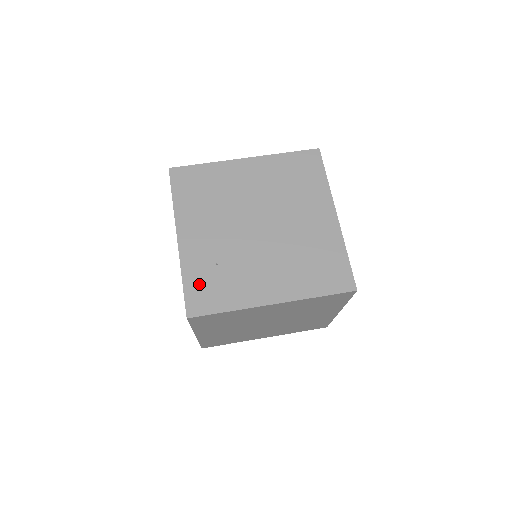
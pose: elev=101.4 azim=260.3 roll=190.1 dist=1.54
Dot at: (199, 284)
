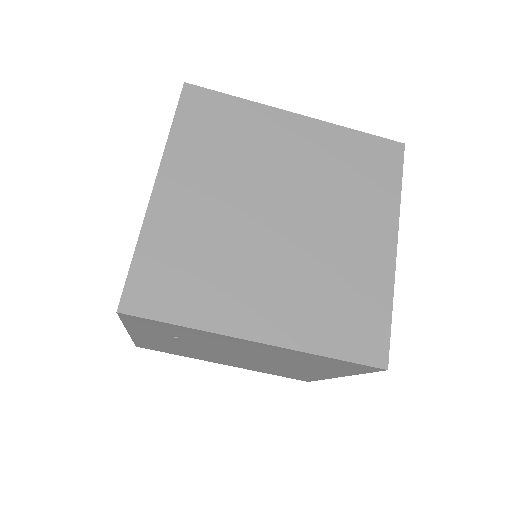
Dot at: occluded
